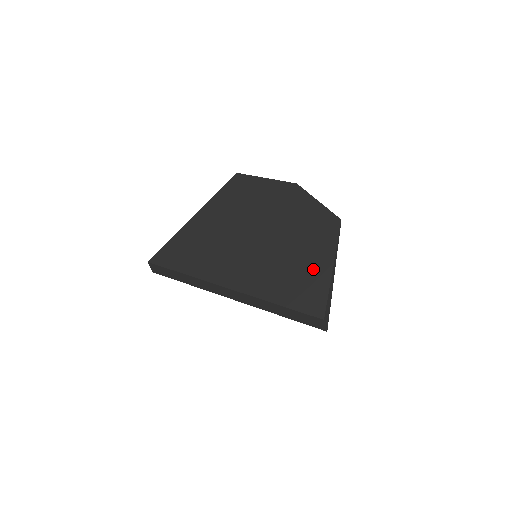
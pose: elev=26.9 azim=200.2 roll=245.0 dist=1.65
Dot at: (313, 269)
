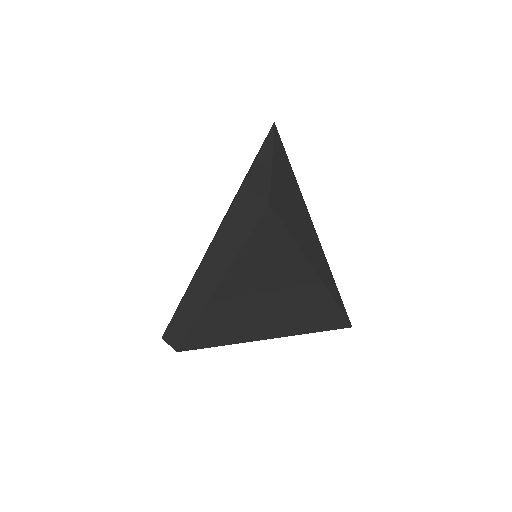
Dot at: occluded
